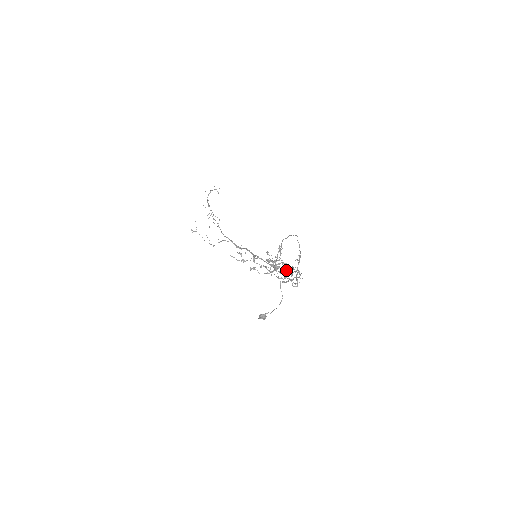
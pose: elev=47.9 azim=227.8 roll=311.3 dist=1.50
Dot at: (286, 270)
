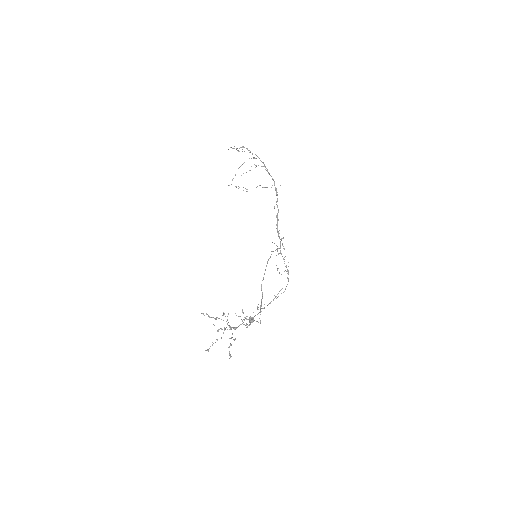
Dot at: occluded
